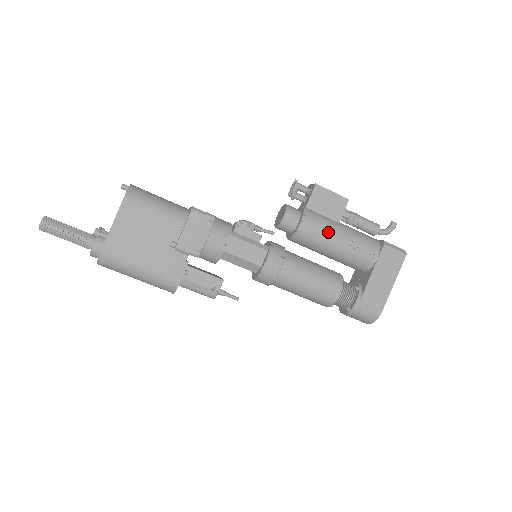
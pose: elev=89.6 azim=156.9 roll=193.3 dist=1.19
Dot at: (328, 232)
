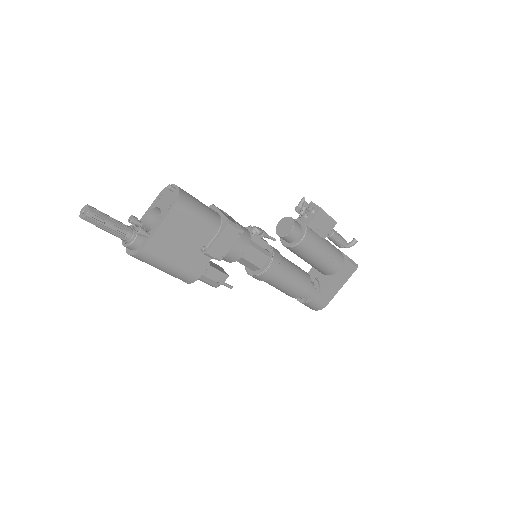
Dot at: (317, 248)
